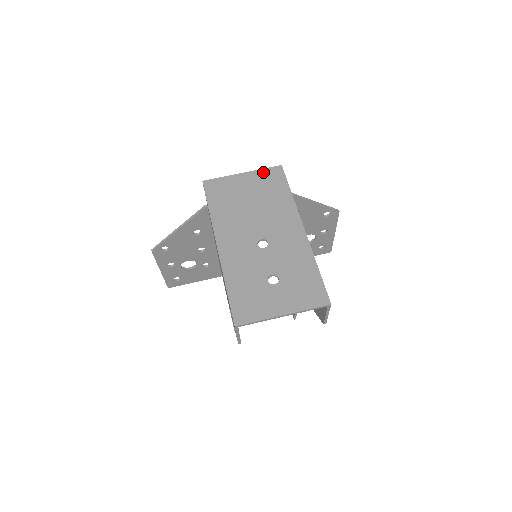
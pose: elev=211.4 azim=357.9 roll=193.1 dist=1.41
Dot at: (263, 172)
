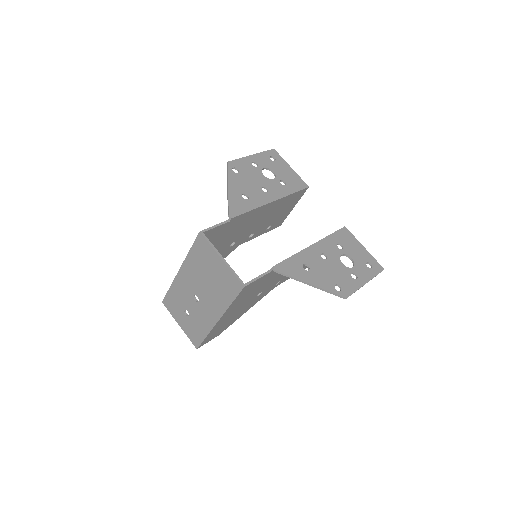
Dot at: (231, 275)
